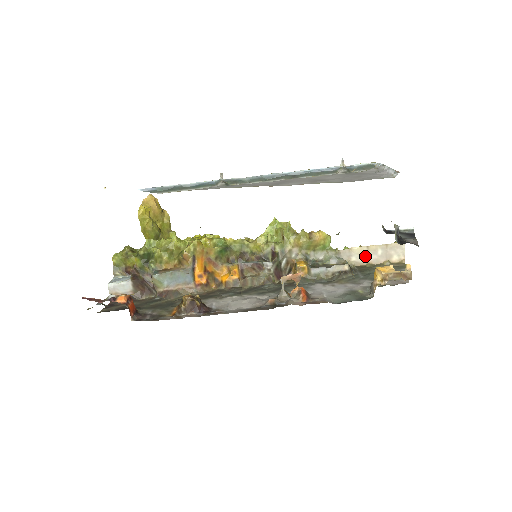
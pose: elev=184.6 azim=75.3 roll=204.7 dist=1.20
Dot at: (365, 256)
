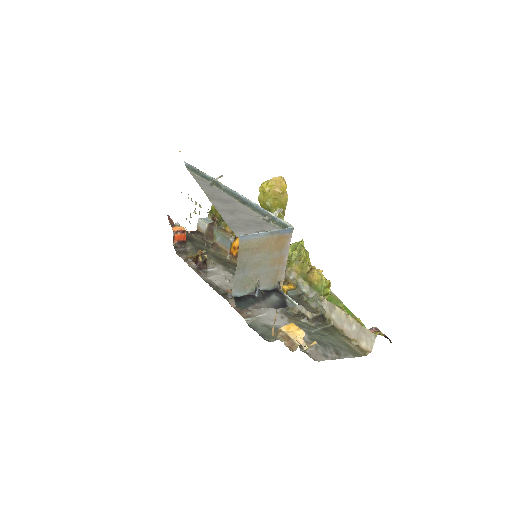
Dot at: (342, 321)
